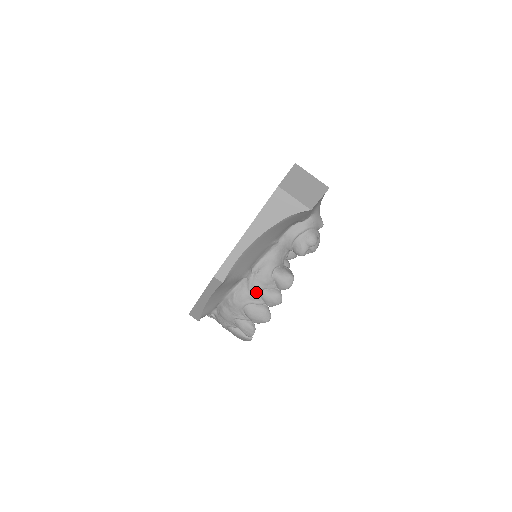
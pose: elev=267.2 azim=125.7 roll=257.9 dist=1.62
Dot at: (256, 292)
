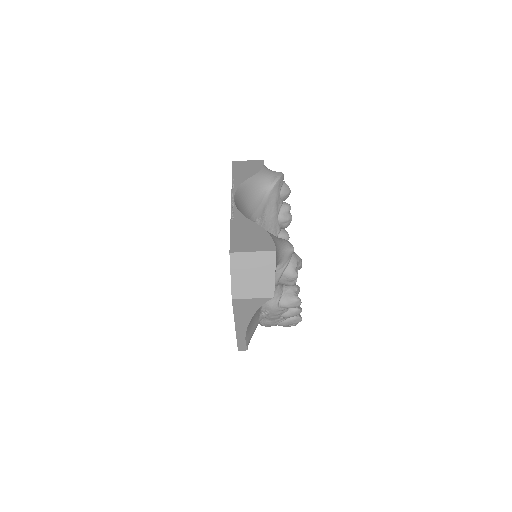
Dot at: (277, 319)
